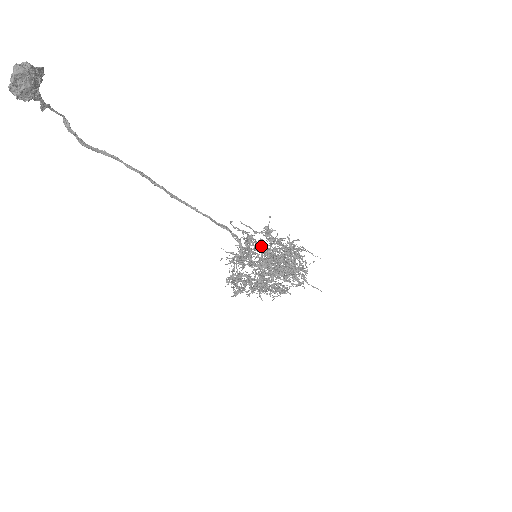
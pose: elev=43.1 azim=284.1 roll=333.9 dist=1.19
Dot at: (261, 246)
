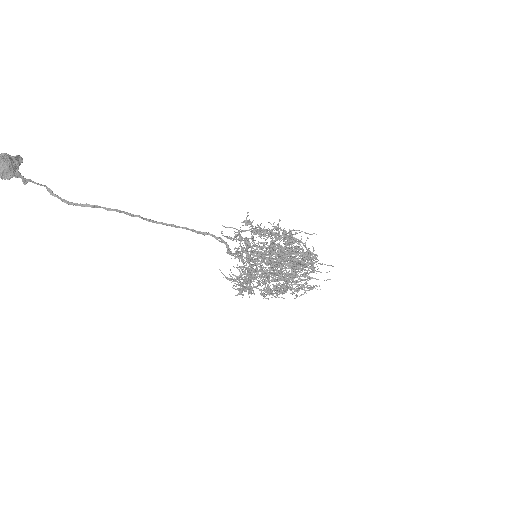
Dot at: (241, 236)
